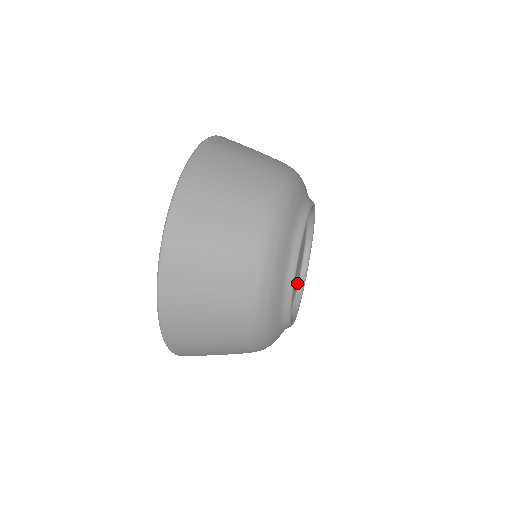
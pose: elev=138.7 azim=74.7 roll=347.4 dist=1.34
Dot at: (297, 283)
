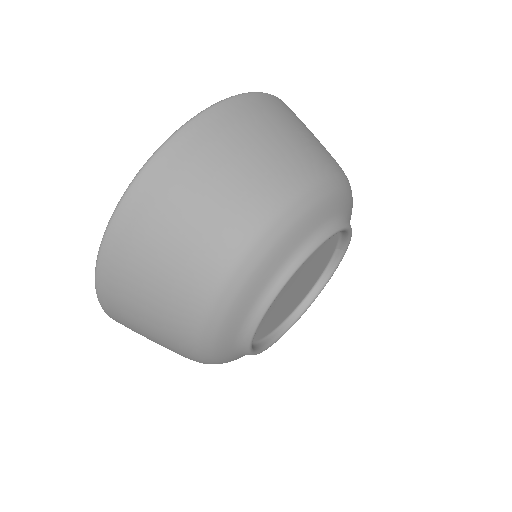
Dot at: (309, 291)
